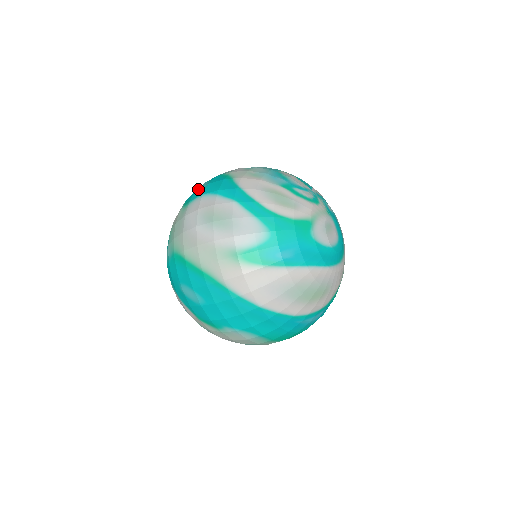
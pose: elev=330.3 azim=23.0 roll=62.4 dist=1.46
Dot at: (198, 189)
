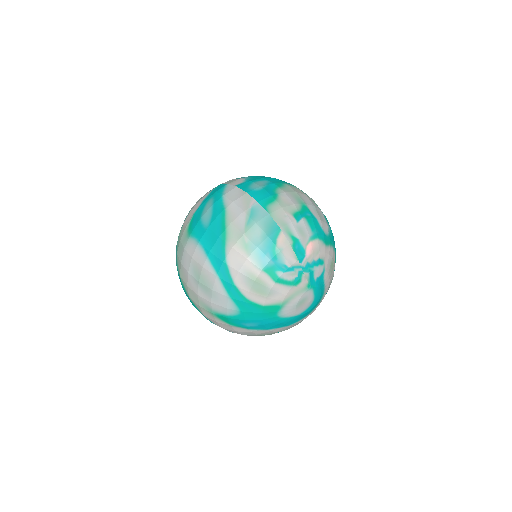
Dot at: (201, 221)
